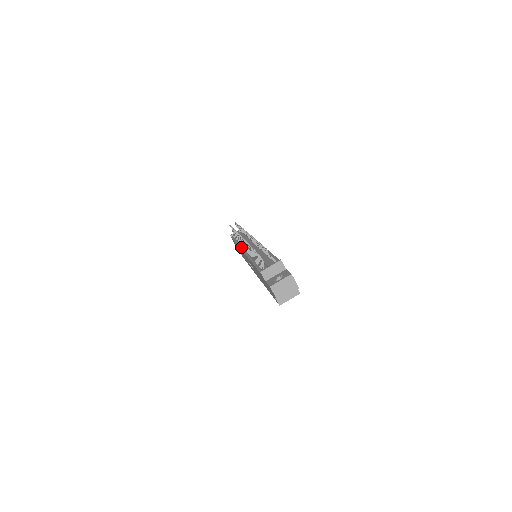
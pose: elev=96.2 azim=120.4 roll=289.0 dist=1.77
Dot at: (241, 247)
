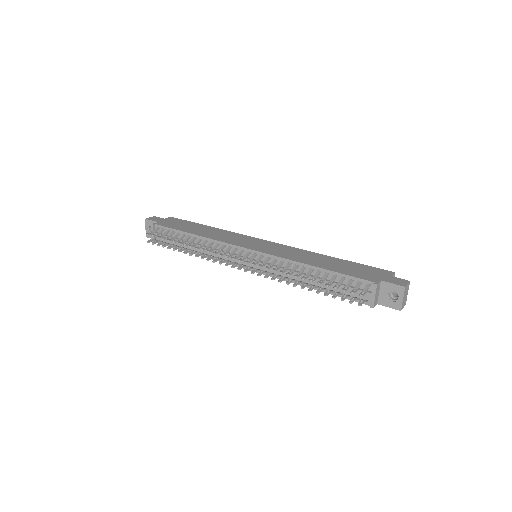
Dot at: (228, 263)
